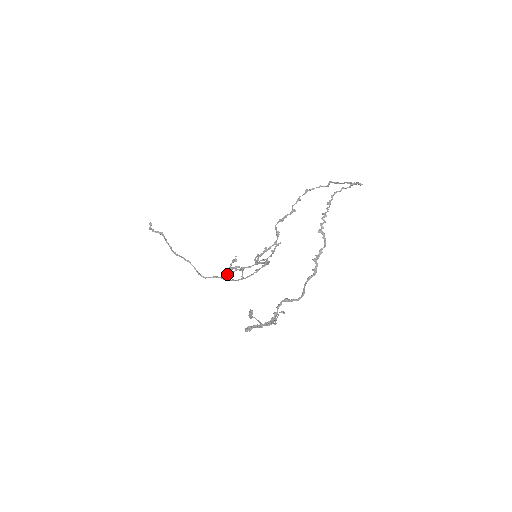
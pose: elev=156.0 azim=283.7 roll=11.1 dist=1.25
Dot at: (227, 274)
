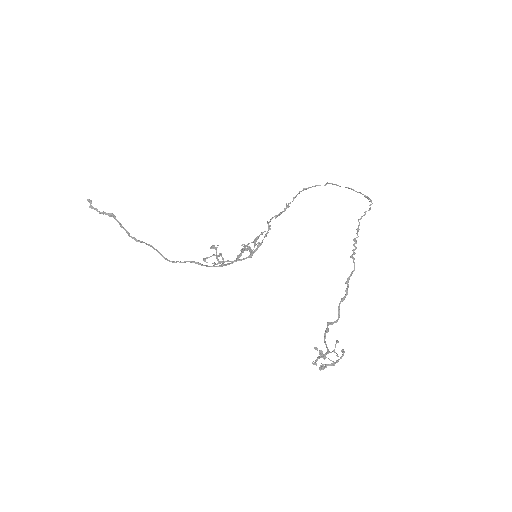
Dot at: (207, 262)
